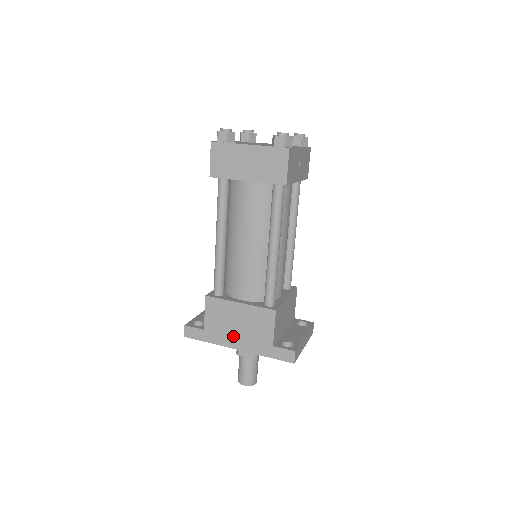
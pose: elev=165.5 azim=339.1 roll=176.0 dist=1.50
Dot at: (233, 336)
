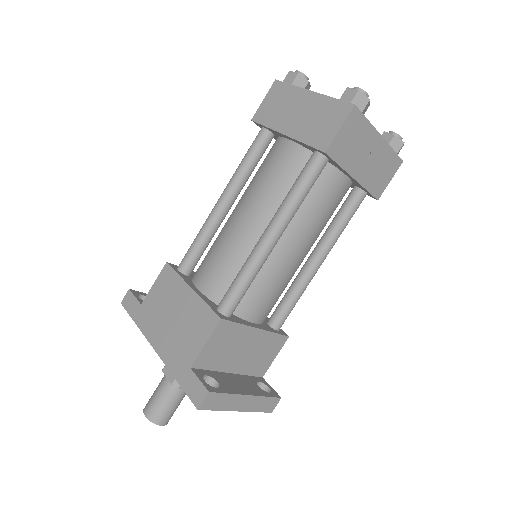
Dot at: (161, 329)
